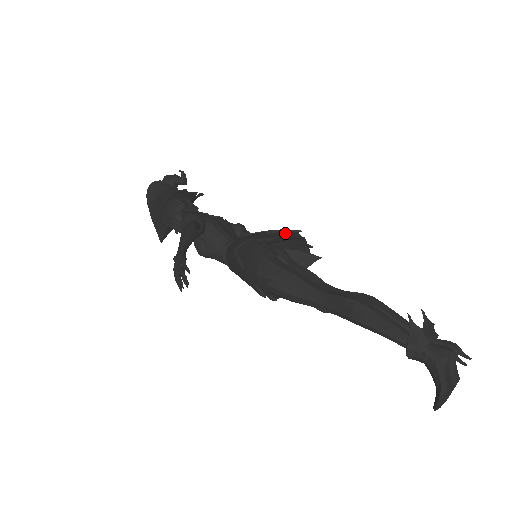
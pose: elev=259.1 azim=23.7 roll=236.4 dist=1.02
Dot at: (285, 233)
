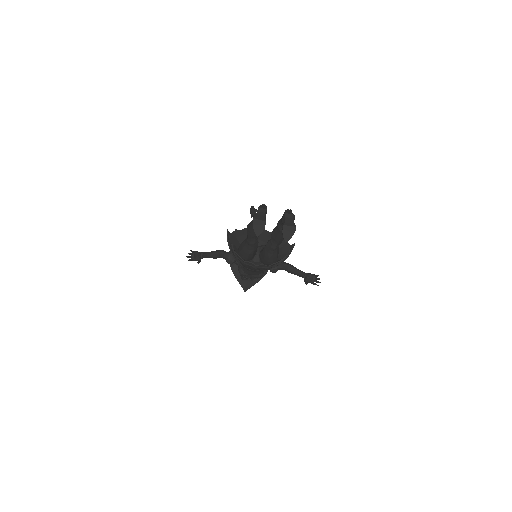
Dot at: occluded
